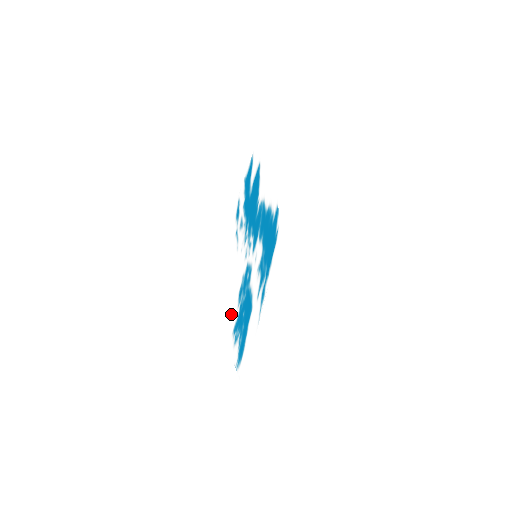
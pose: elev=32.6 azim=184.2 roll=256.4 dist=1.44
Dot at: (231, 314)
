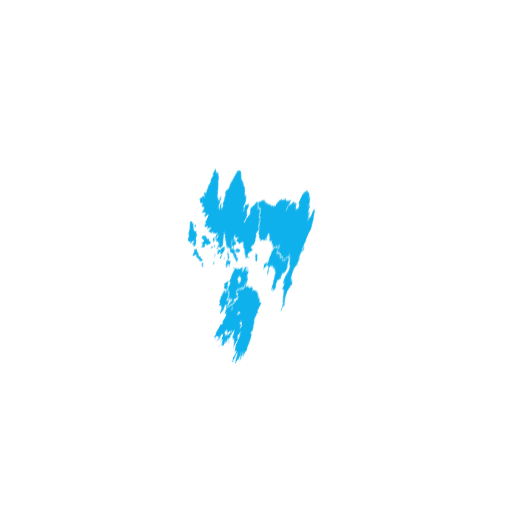
Dot at: (206, 323)
